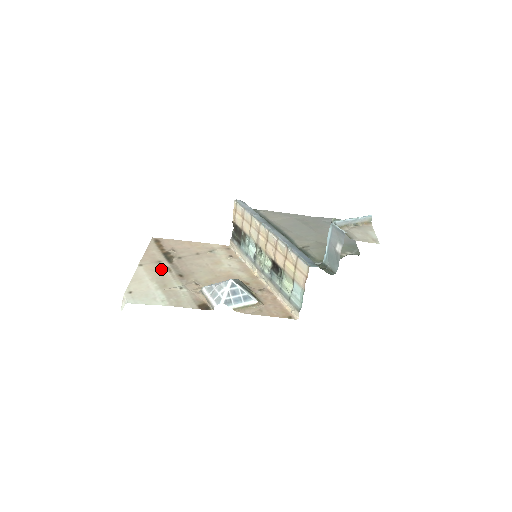
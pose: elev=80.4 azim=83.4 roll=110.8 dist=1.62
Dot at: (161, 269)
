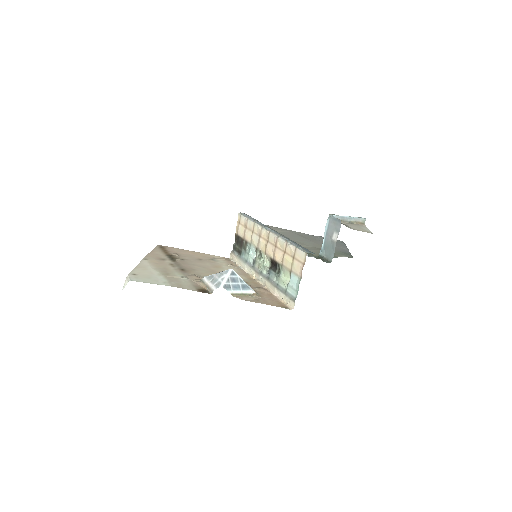
Dot at: (164, 264)
